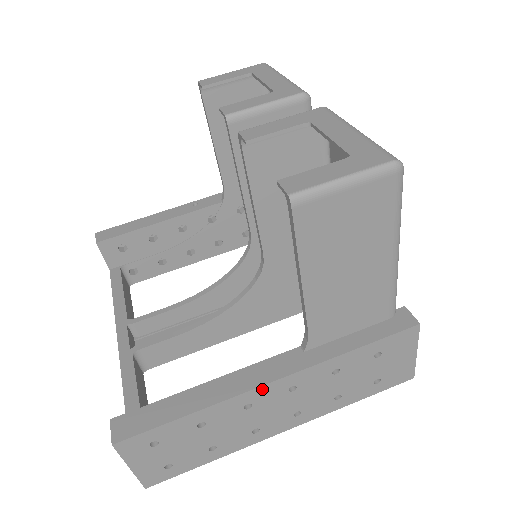
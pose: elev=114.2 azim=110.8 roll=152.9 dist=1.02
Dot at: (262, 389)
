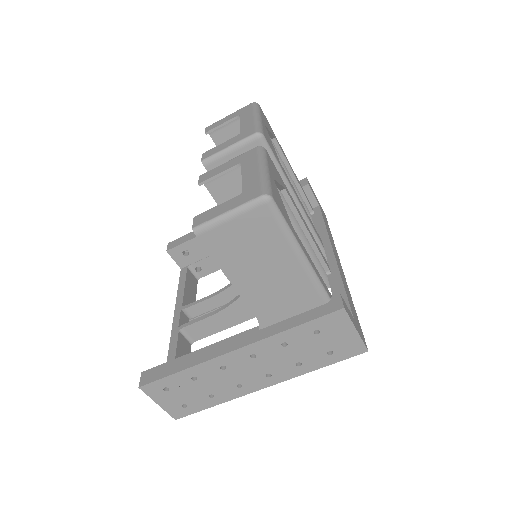
Dot at: (228, 356)
